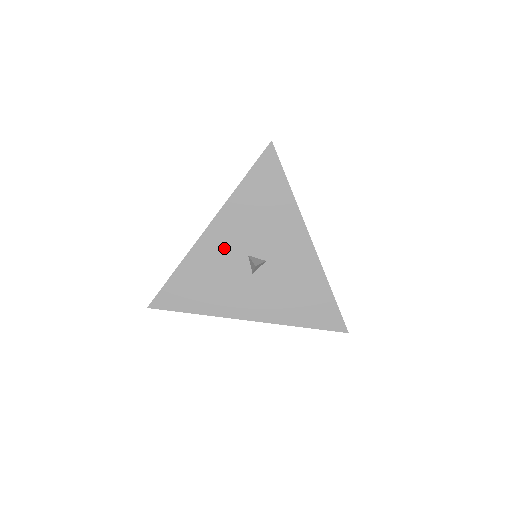
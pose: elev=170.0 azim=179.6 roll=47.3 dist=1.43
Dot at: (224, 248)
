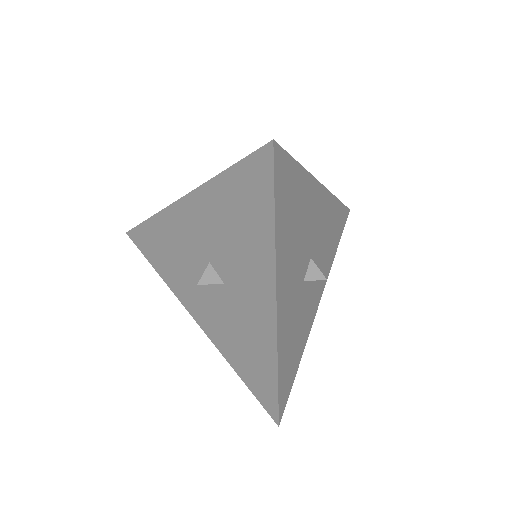
Dot at: (190, 234)
